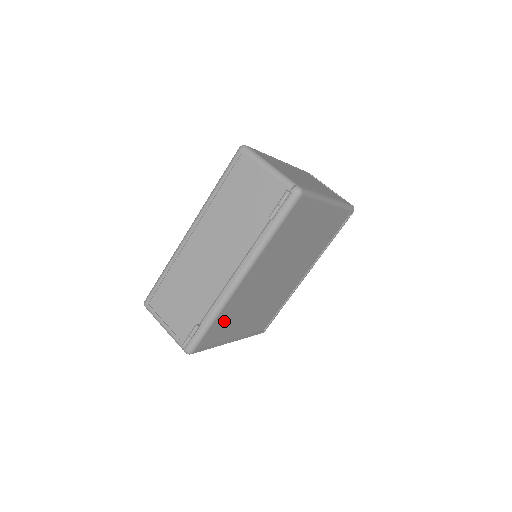
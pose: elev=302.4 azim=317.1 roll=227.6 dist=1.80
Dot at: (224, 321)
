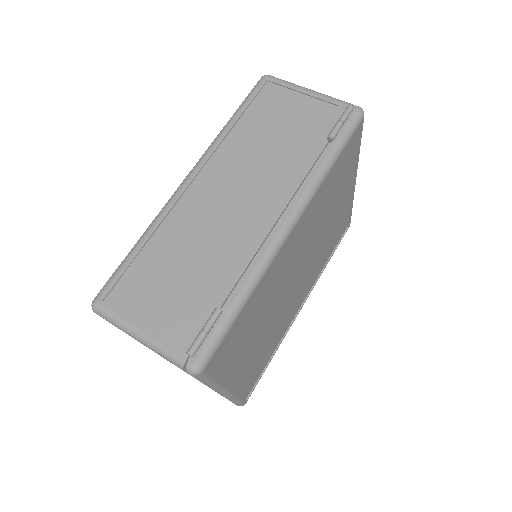
Dot at: (245, 321)
